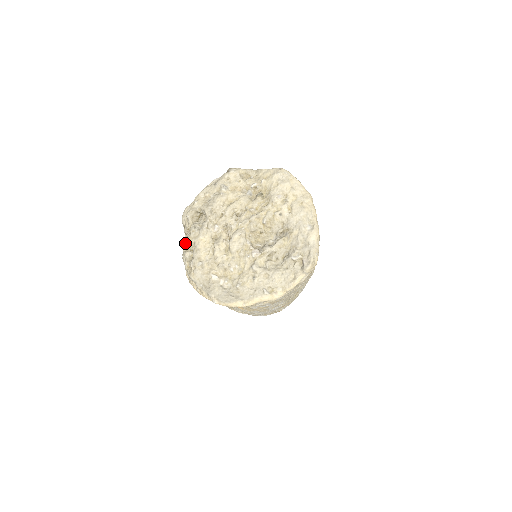
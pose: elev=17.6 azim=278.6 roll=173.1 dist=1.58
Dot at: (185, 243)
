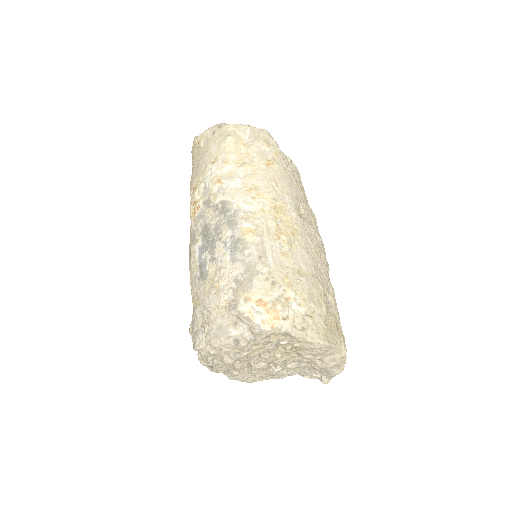
Dot at: occluded
